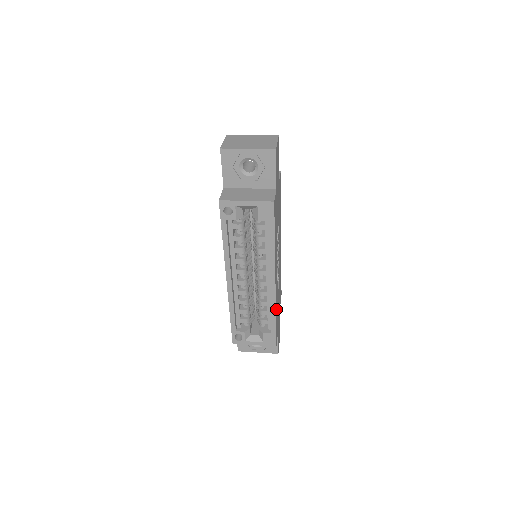
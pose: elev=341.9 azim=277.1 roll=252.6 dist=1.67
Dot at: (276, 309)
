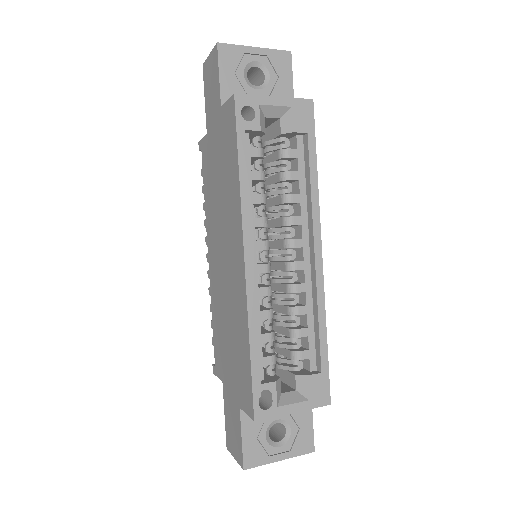
Dot at: occluded
